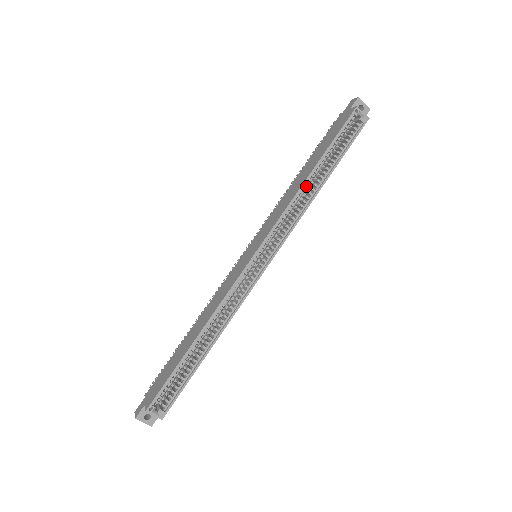
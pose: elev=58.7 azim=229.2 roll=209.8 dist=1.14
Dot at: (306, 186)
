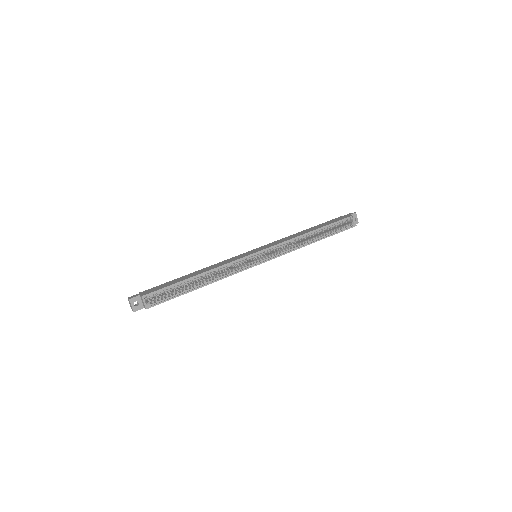
Dot at: (306, 236)
